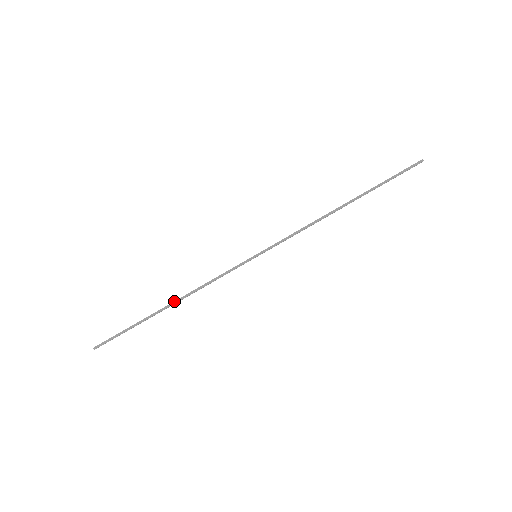
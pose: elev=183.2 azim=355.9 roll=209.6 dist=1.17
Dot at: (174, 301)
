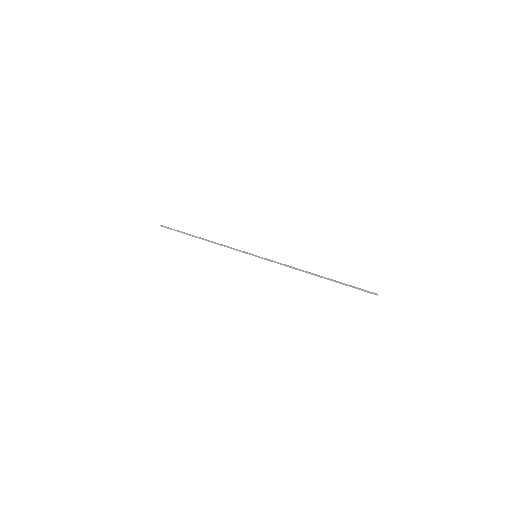
Dot at: (206, 239)
